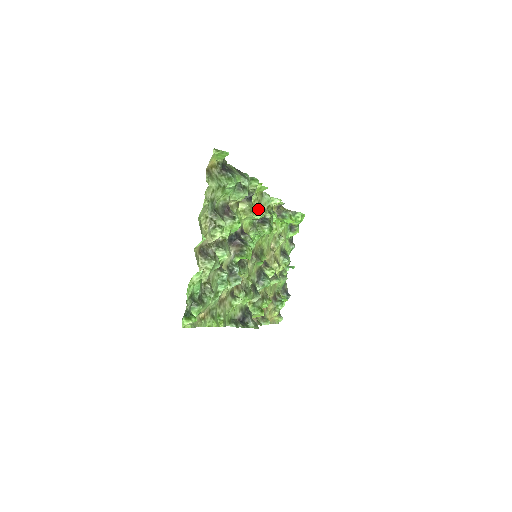
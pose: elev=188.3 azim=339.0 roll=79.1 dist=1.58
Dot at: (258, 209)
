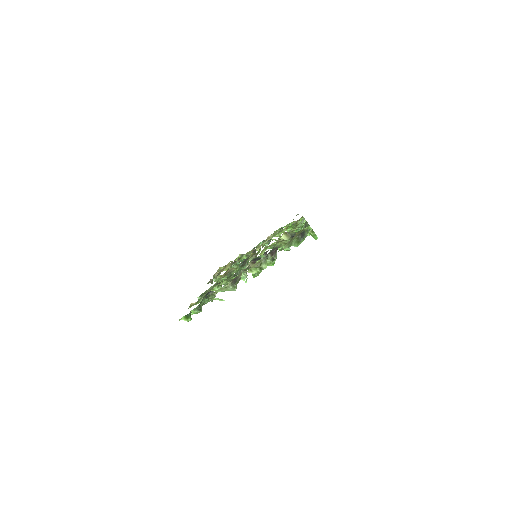
Dot at: (289, 231)
